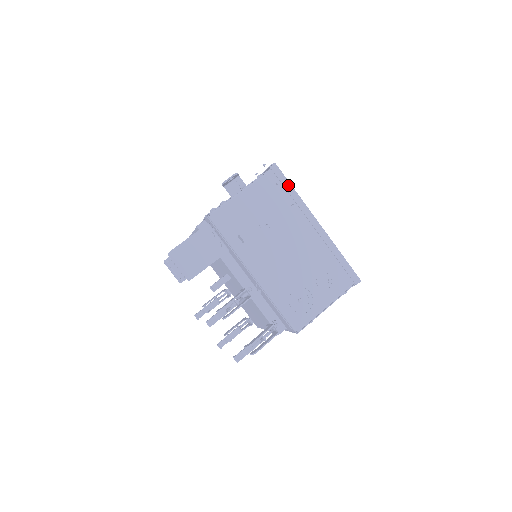
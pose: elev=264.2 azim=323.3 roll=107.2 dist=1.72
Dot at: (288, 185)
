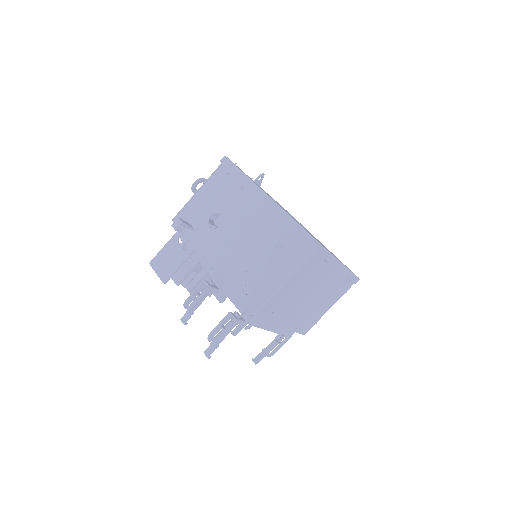
Dot at: (236, 171)
